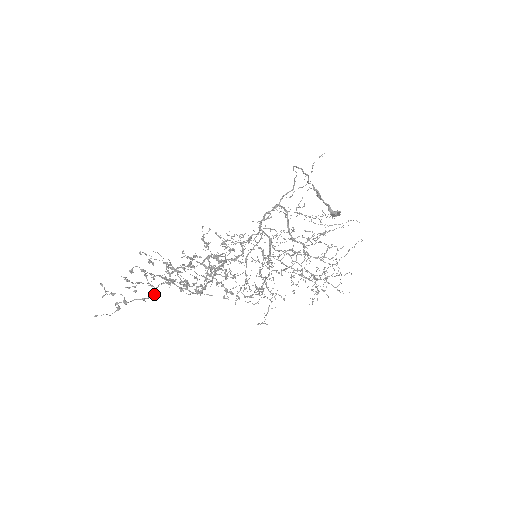
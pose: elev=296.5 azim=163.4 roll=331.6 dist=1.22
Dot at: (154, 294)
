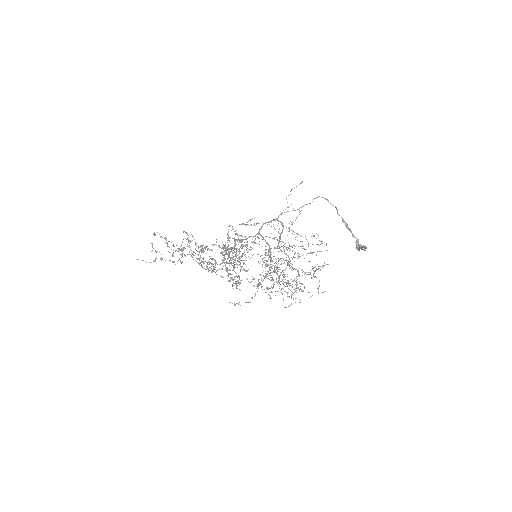
Dot at: occluded
